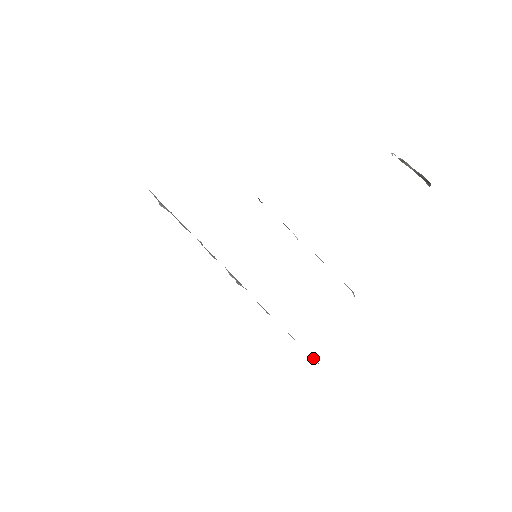
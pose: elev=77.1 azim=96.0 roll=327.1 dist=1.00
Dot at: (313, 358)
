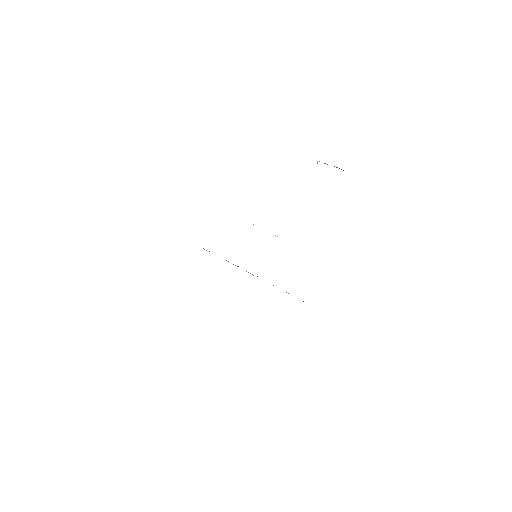
Dot at: occluded
